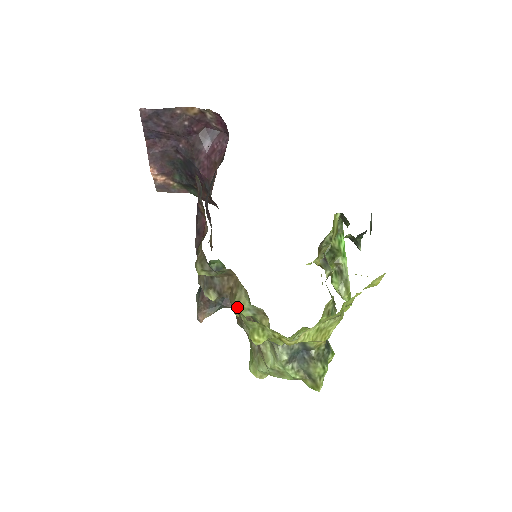
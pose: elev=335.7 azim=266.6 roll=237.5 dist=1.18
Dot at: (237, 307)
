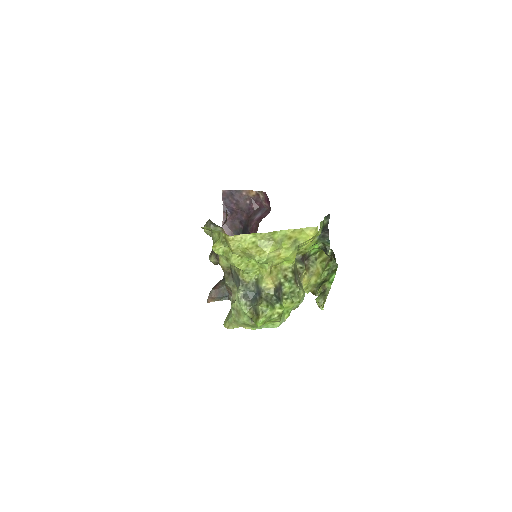
Dot at: occluded
